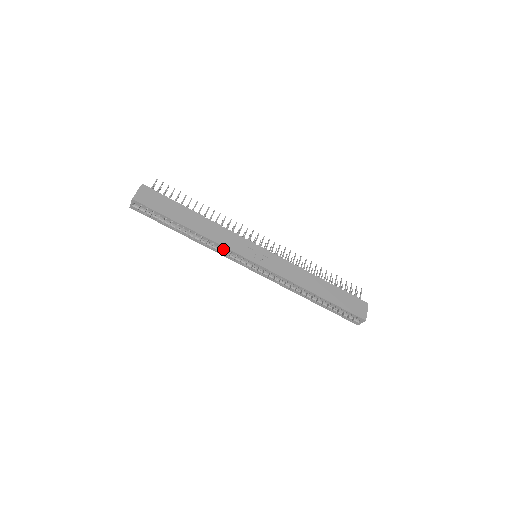
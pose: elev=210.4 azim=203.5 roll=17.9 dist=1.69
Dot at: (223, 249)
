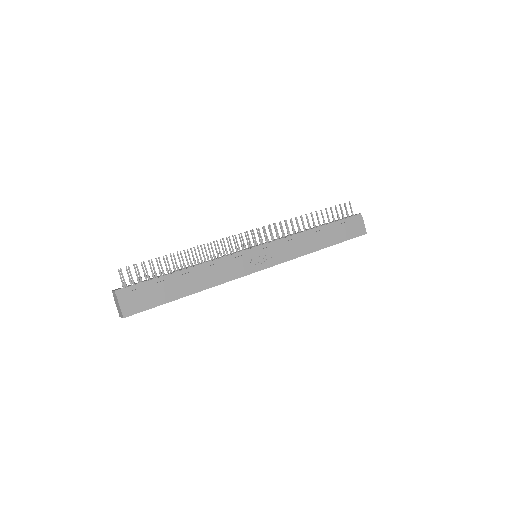
Dot at: occluded
